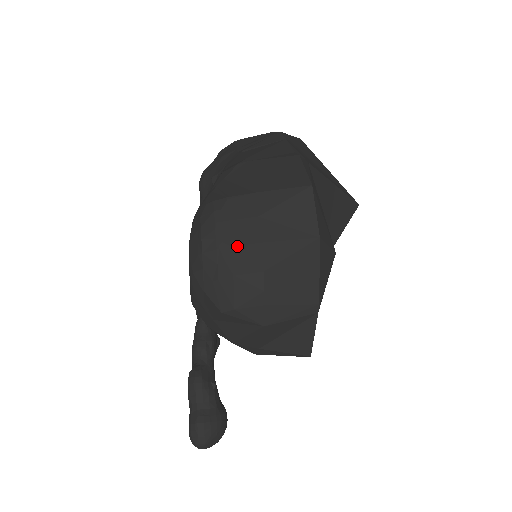
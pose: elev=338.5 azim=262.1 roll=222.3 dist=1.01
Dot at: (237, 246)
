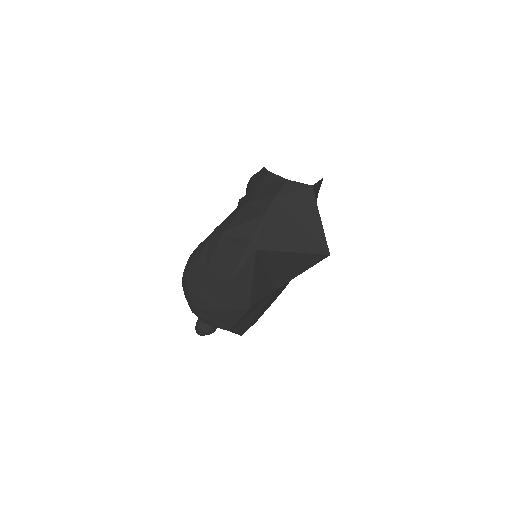
Dot at: (191, 291)
